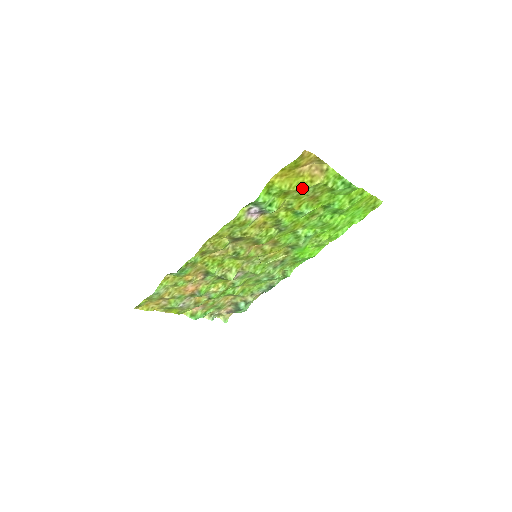
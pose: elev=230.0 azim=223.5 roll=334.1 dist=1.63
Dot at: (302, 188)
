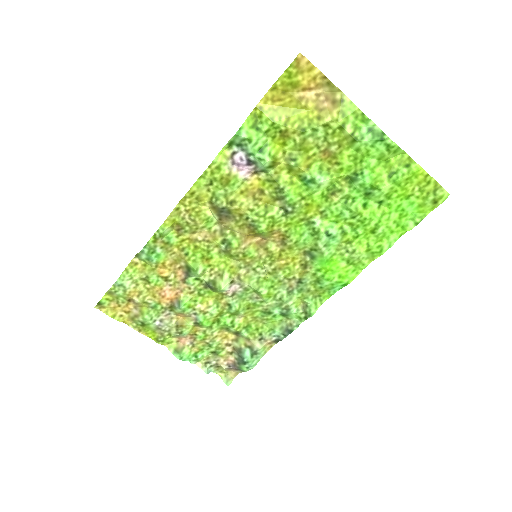
Dot at: (306, 128)
